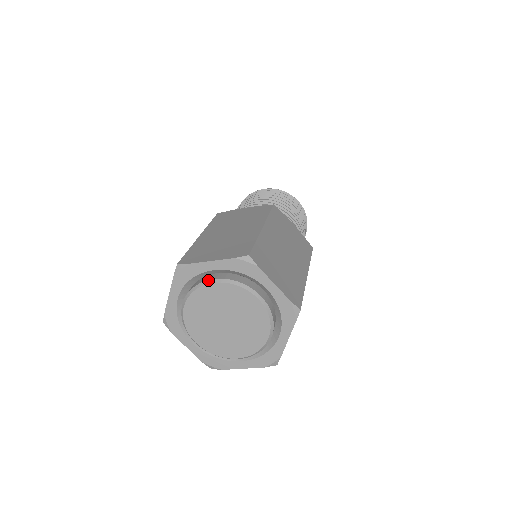
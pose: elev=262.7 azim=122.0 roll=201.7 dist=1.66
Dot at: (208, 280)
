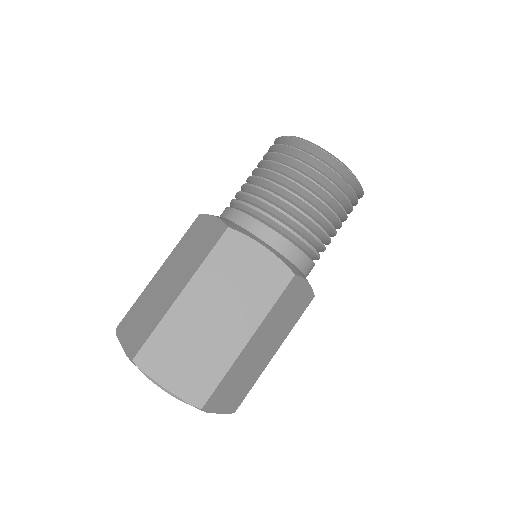
Dot at: (158, 384)
